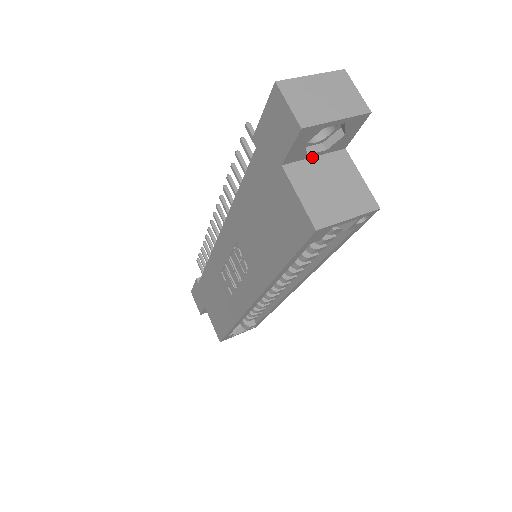
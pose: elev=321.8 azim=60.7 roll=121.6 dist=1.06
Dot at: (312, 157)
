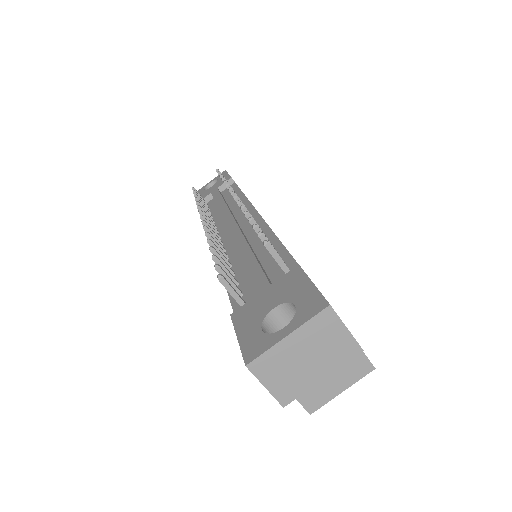
Dot at: occluded
